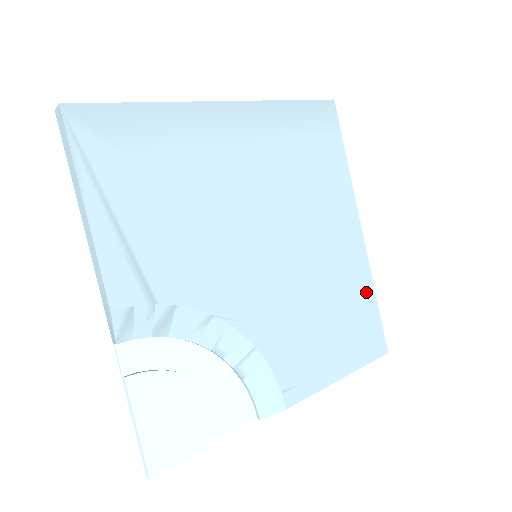
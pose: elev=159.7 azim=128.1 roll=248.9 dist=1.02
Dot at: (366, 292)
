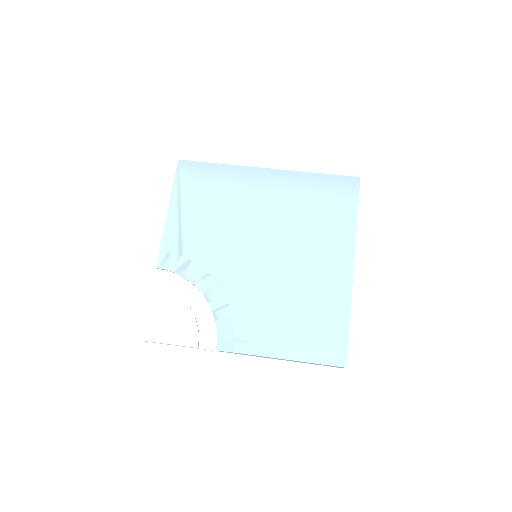
Dot at: (340, 312)
